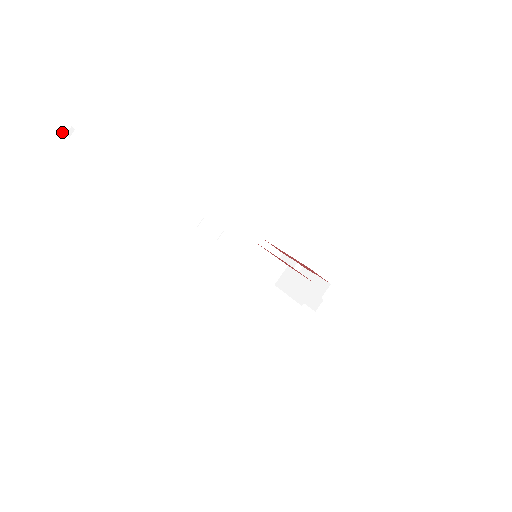
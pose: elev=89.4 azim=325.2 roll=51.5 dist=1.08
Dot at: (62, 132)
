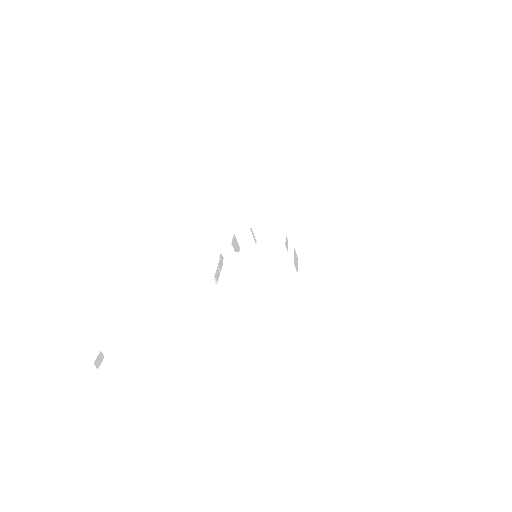
Dot at: occluded
